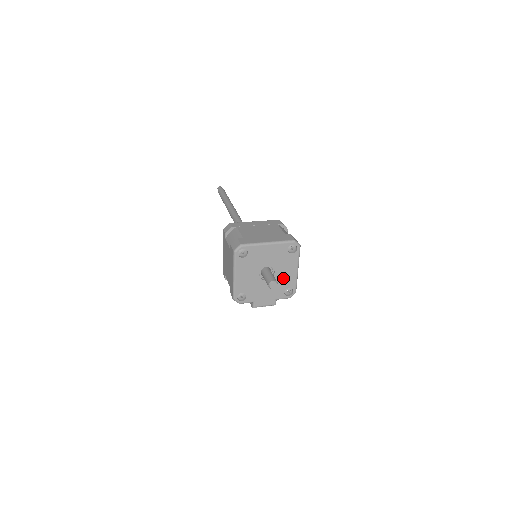
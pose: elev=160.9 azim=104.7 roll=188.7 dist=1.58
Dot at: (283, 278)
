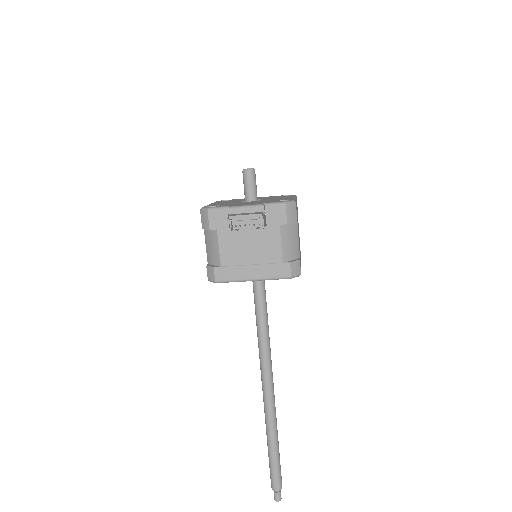
Dot at: occluded
